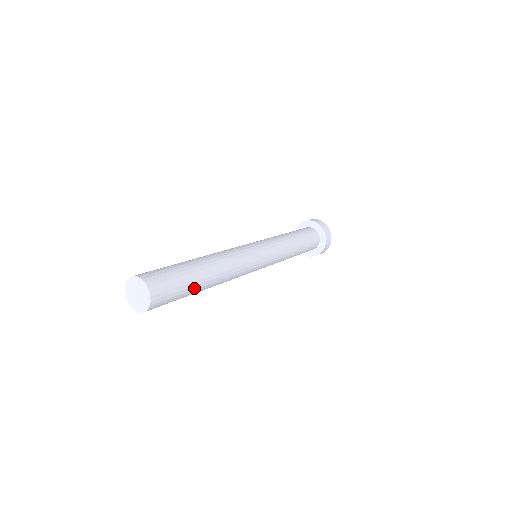
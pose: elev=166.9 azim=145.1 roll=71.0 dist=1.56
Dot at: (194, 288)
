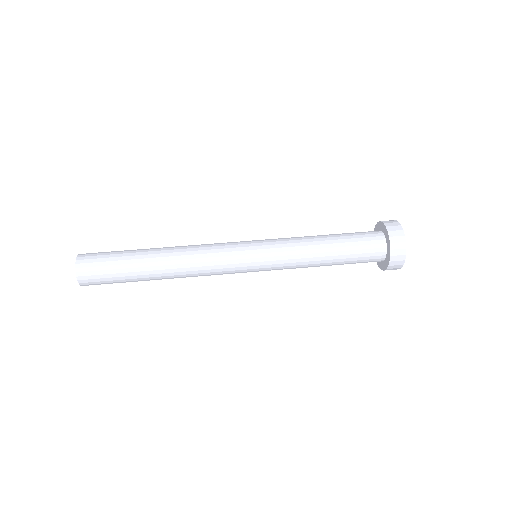
Dot at: (134, 274)
